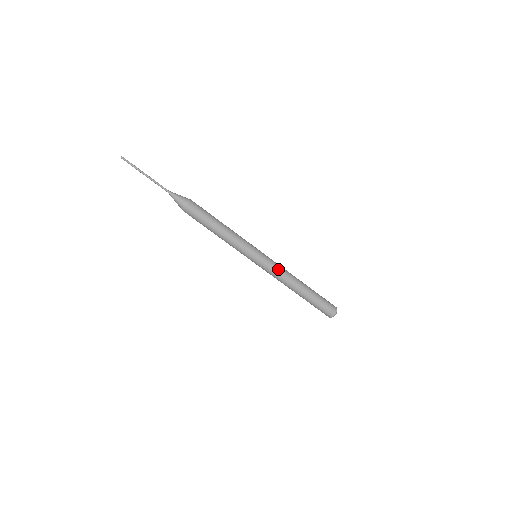
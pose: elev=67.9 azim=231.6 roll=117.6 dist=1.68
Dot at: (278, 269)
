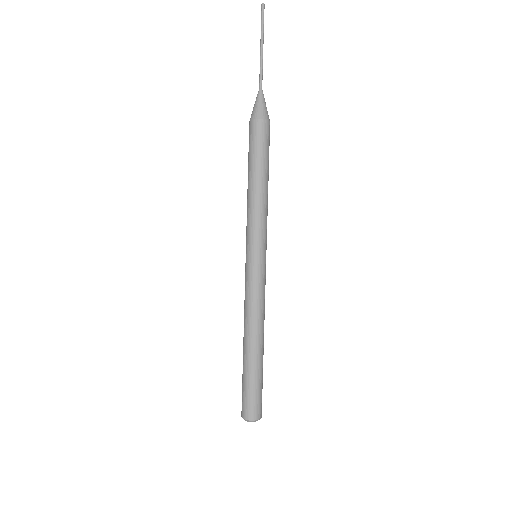
Dot at: occluded
